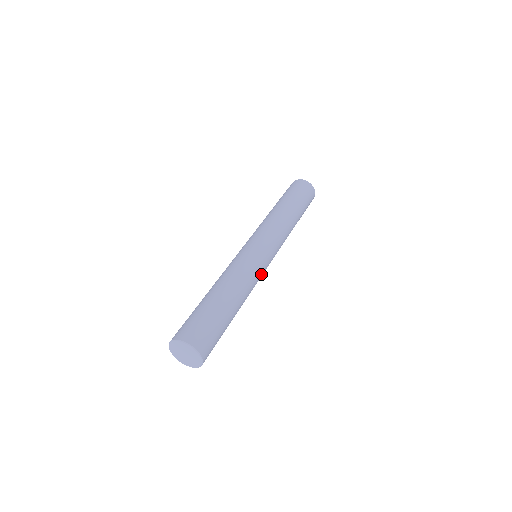
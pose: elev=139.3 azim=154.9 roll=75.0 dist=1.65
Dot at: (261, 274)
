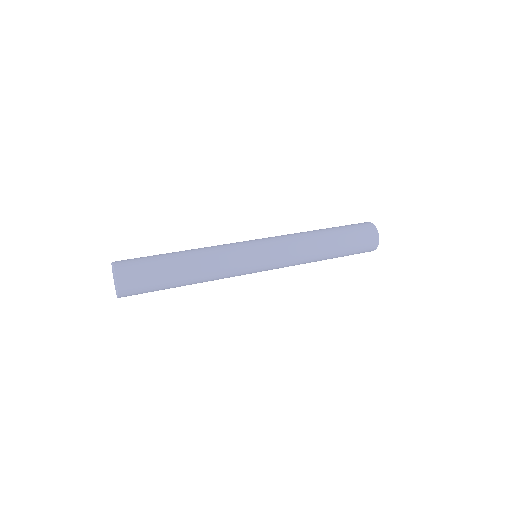
Dot at: (240, 274)
